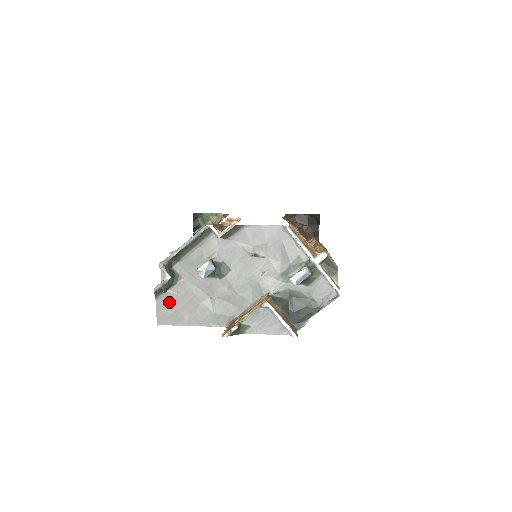
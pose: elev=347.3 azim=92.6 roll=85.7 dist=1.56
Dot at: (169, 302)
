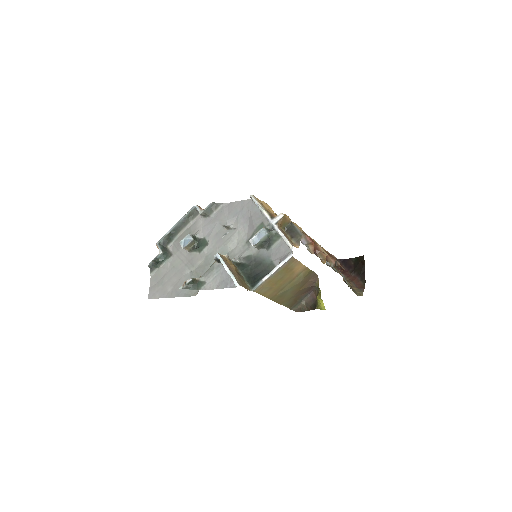
Dot at: (160, 277)
